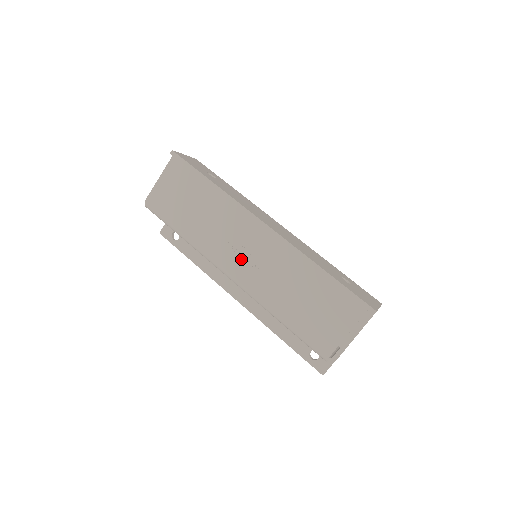
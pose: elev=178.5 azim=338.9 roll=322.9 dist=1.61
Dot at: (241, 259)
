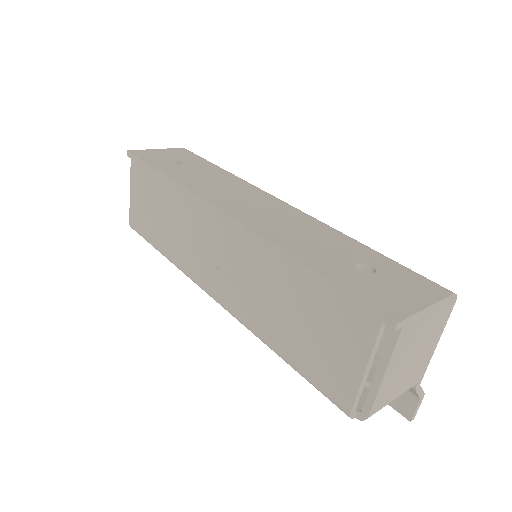
Dot at: (214, 270)
